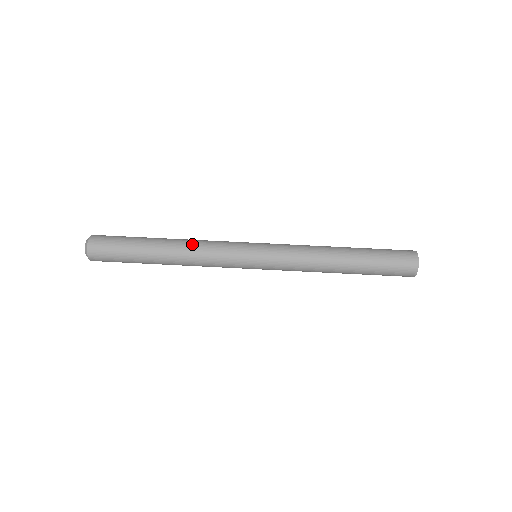
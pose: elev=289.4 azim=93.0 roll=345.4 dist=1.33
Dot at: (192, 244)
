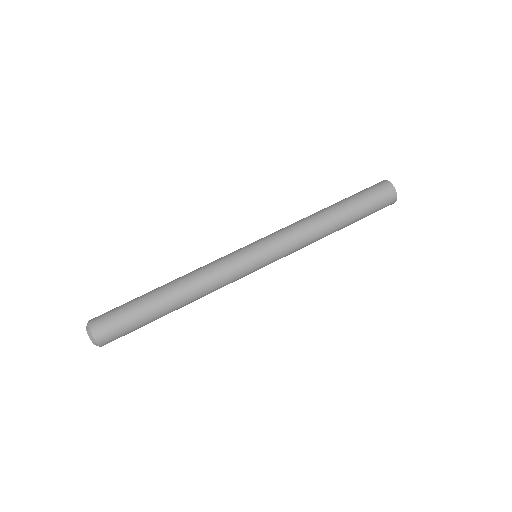
Dot at: (192, 272)
